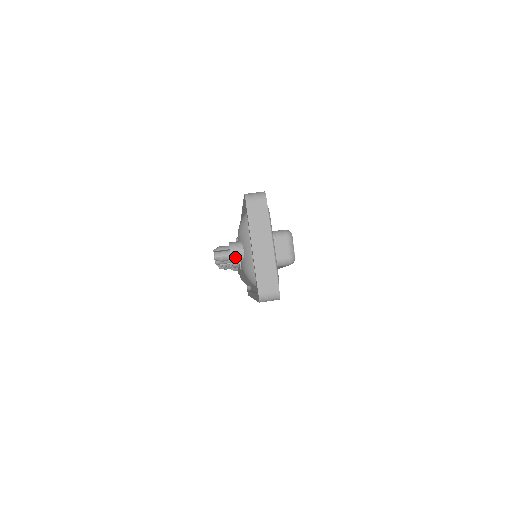
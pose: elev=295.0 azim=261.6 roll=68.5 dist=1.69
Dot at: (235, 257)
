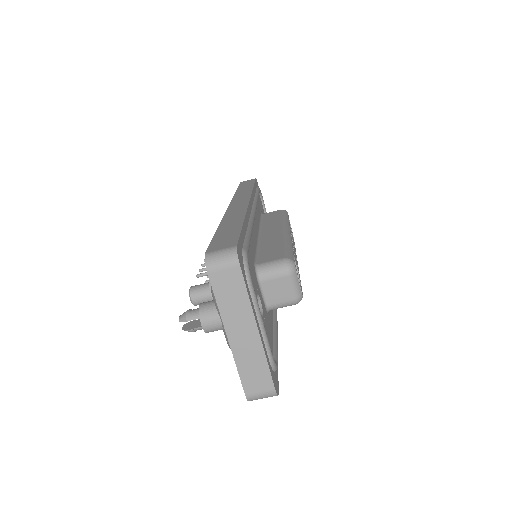
Dot at: (210, 329)
